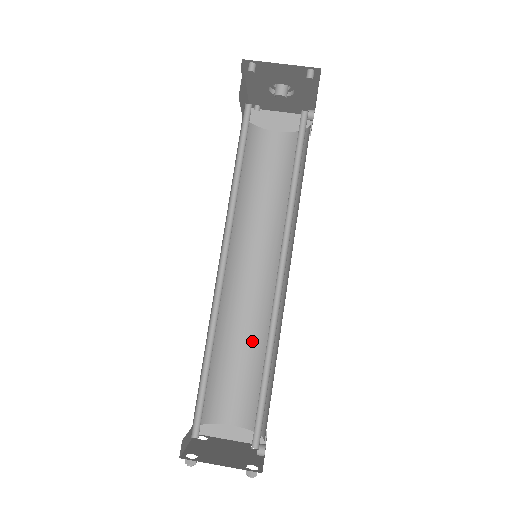
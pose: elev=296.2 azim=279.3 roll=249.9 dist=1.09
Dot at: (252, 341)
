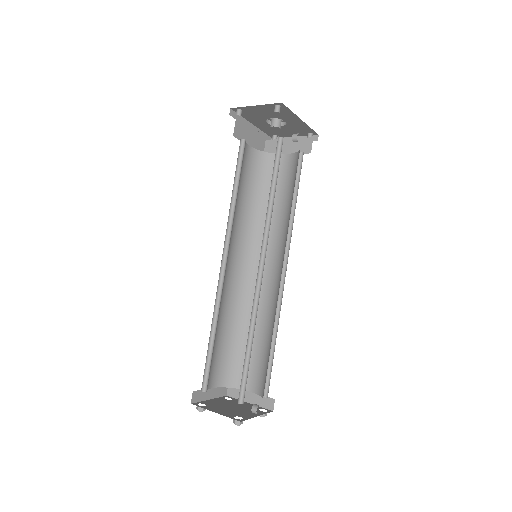
Dot at: (265, 325)
